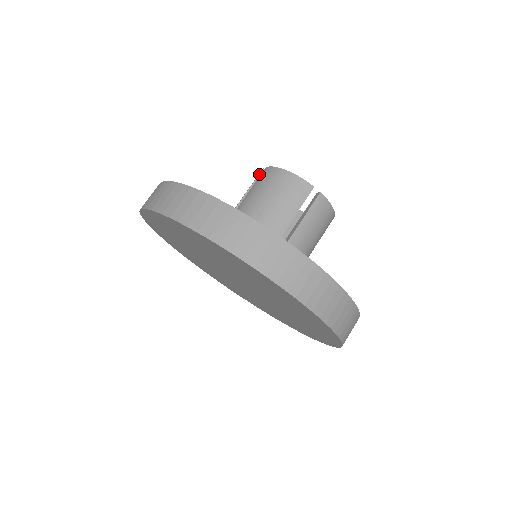
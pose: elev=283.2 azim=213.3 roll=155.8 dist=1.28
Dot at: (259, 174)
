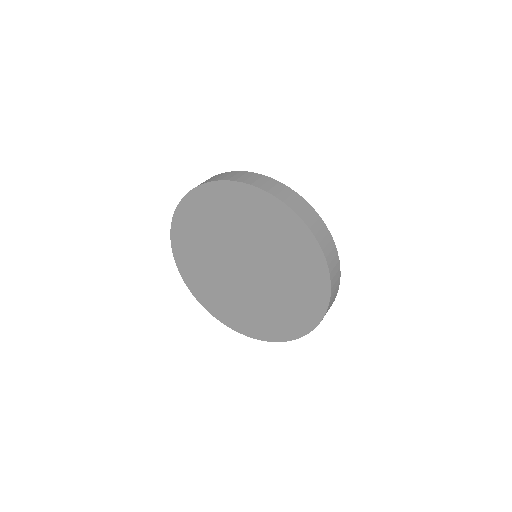
Dot at: occluded
